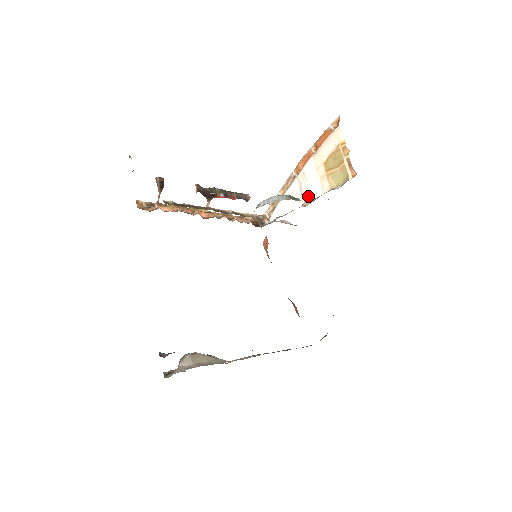
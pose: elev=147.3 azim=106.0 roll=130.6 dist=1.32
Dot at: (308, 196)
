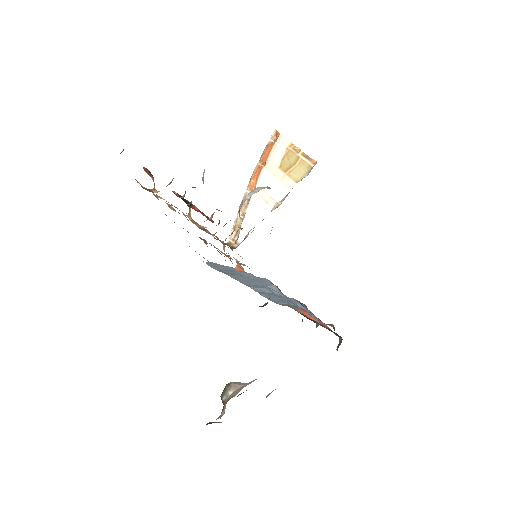
Dot at: (275, 200)
